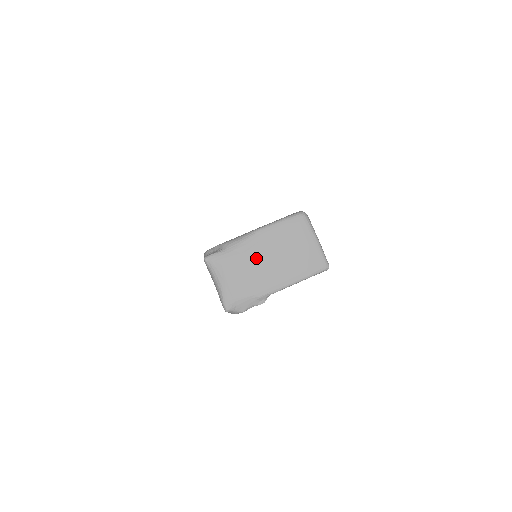
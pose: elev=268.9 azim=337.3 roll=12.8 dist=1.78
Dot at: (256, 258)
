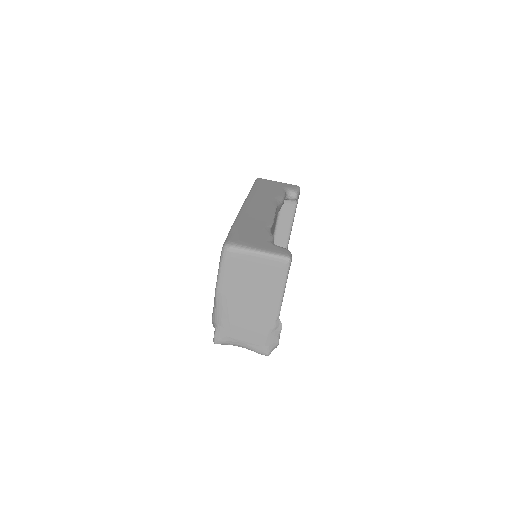
Dot at: (239, 310)
